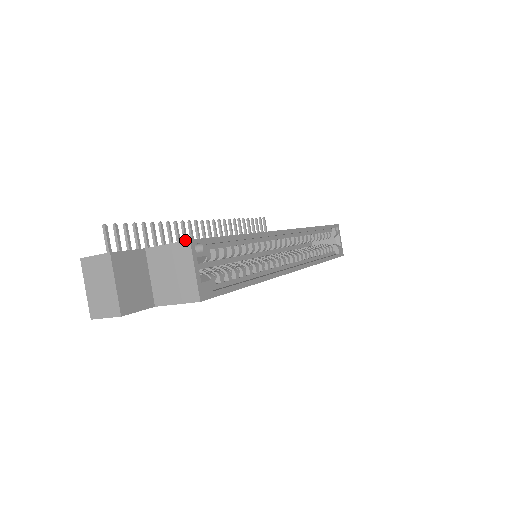
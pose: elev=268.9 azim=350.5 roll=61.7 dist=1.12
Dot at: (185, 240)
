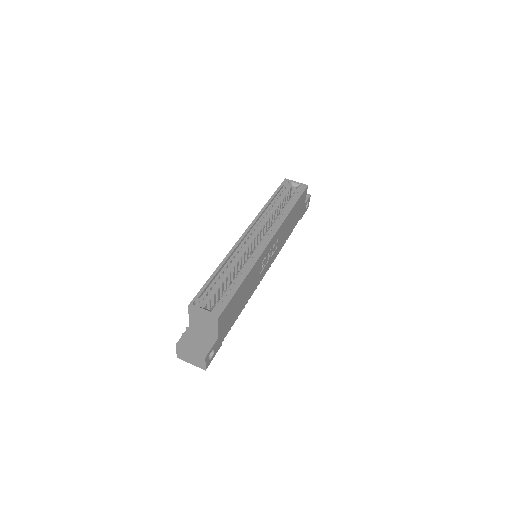
Dot at: (188, 308)
